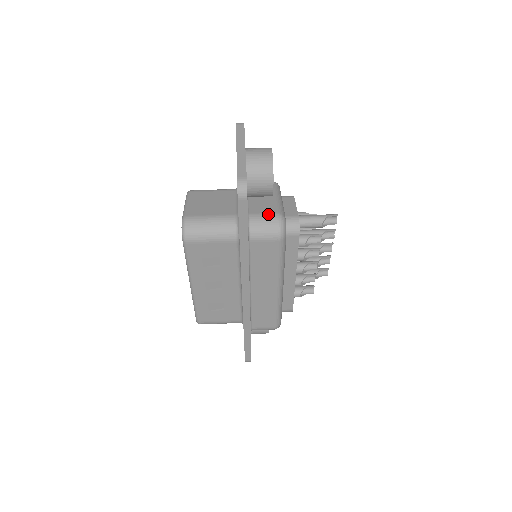
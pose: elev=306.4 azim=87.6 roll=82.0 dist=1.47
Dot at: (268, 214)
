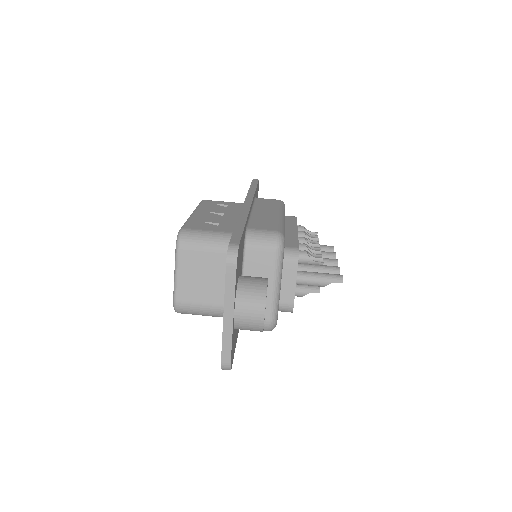
Dot at: occluded
